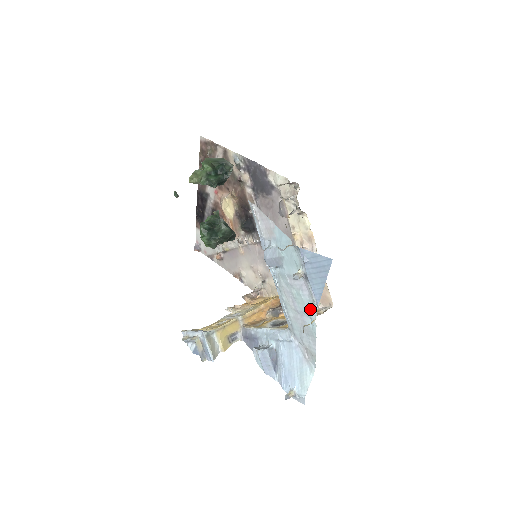
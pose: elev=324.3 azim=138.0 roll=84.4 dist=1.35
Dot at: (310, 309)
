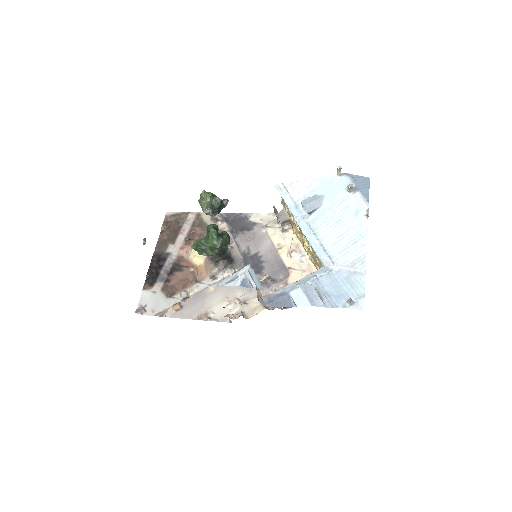
Dot at: (360, 212)
